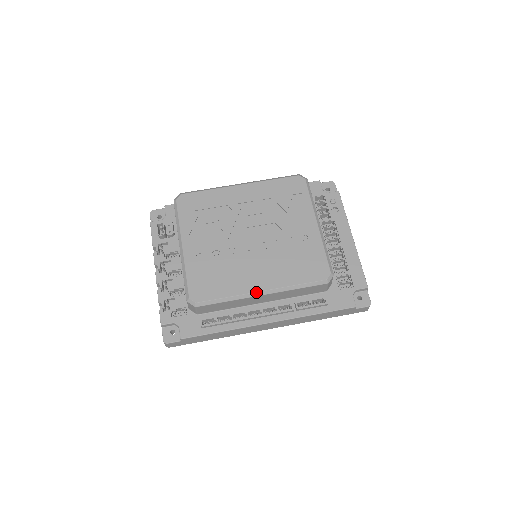
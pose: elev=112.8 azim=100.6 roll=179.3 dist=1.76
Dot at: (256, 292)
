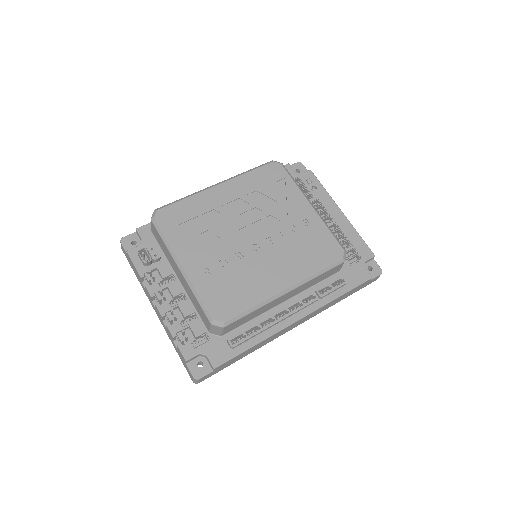
Dot at: (281, 291)
